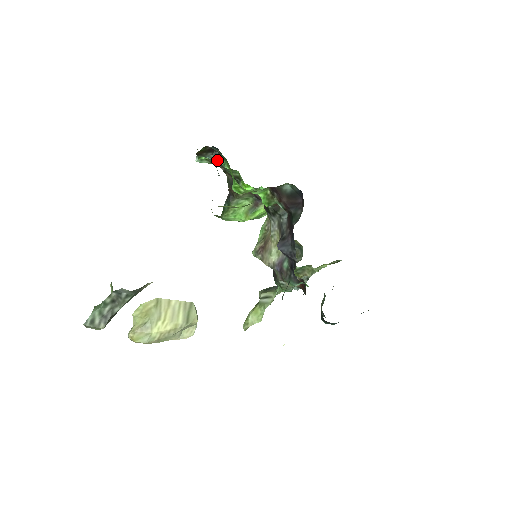
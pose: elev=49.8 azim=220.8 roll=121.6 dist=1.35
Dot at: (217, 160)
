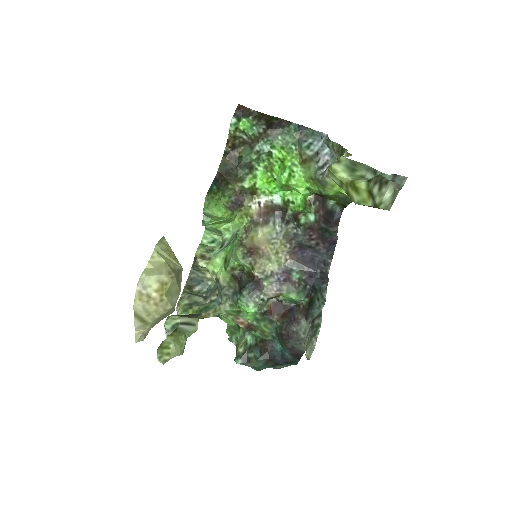
Dot at: (261, 138)
